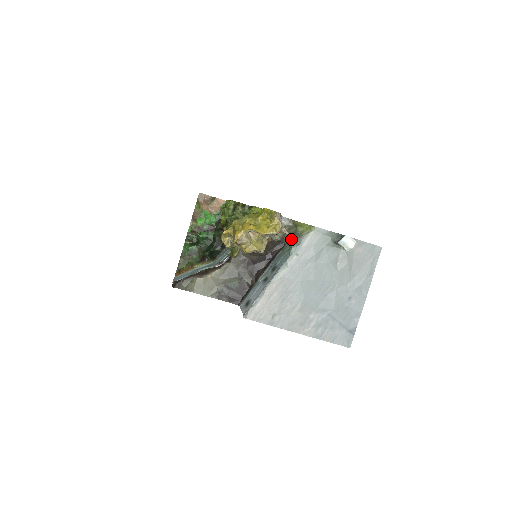
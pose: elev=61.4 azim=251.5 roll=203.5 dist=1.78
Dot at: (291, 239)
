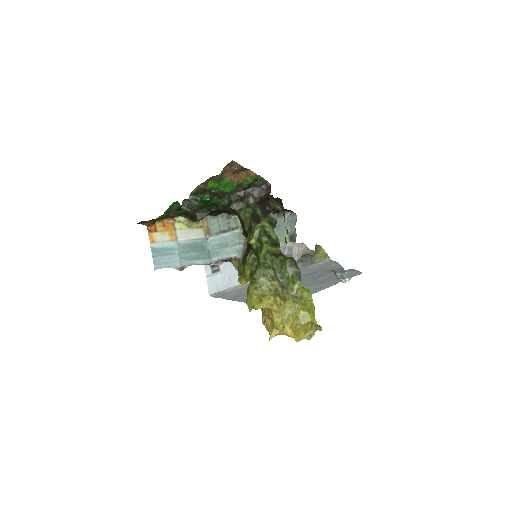
Dot at: (301, 257)
